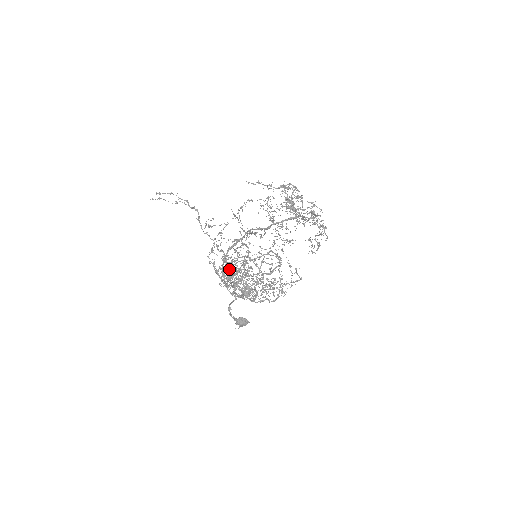
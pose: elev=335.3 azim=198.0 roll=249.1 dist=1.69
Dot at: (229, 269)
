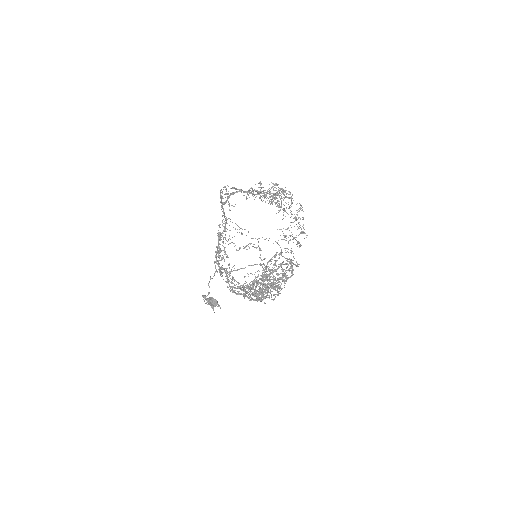
Dot at: occluded
